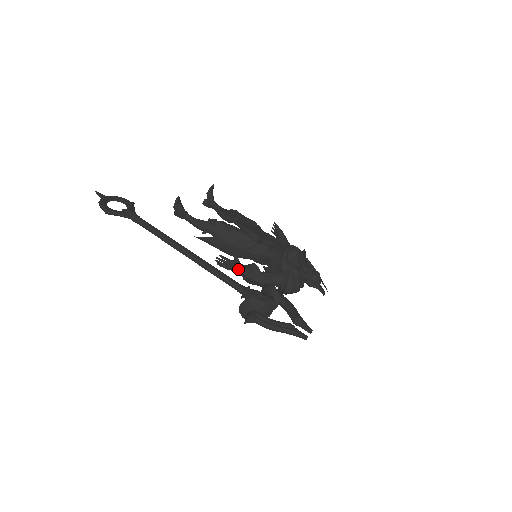
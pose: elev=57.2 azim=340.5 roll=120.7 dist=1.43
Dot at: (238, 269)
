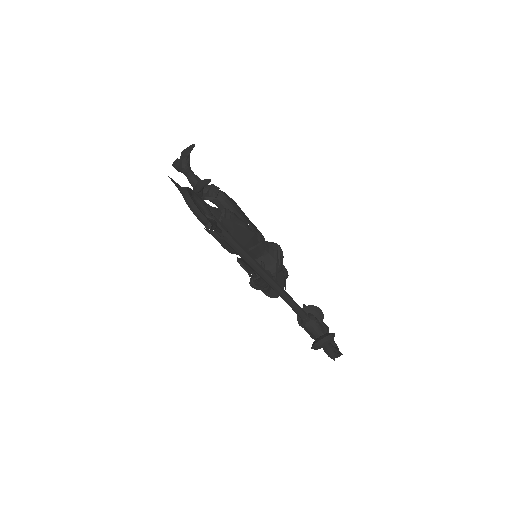
Dot at: (263, 280)
